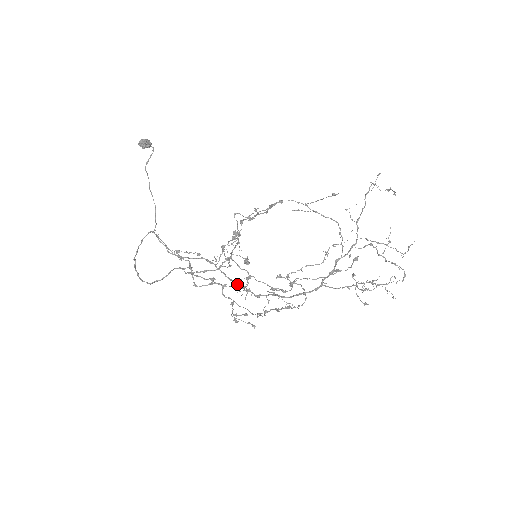
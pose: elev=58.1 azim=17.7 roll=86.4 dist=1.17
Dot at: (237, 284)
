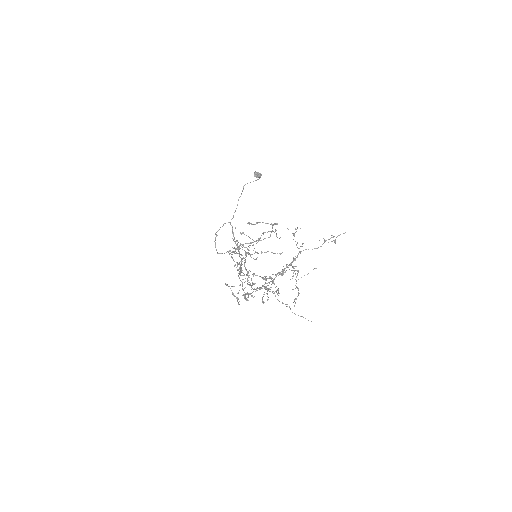
Dot at: occluded
